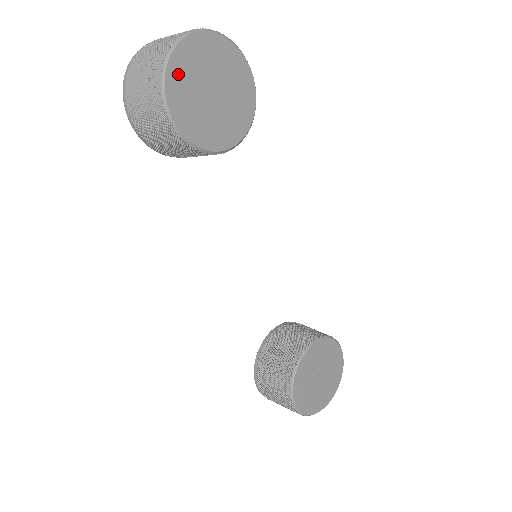
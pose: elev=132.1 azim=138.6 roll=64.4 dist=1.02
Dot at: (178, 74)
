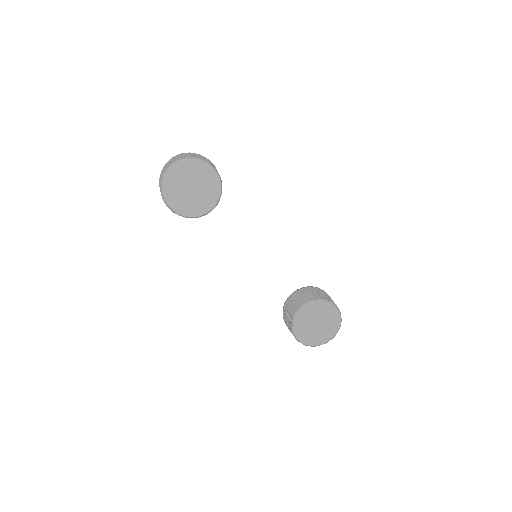
Dot at: (169, 188)
